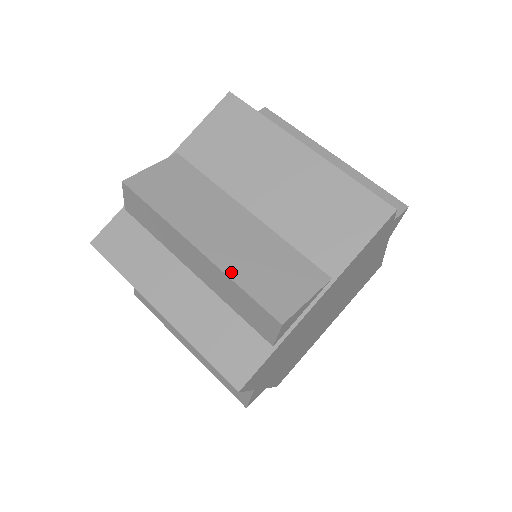
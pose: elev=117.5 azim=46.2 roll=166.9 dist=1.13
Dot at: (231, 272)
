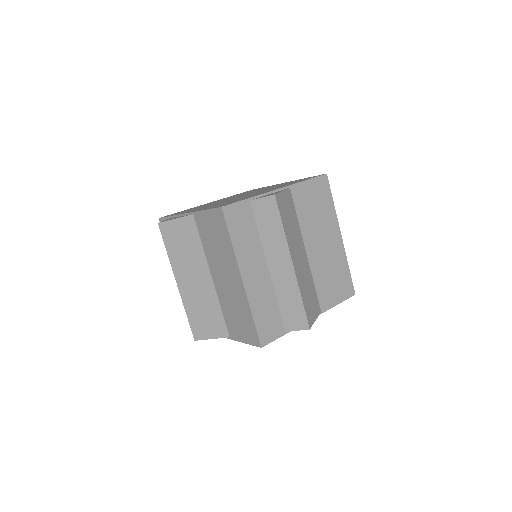
Dot at: (186, 305)
